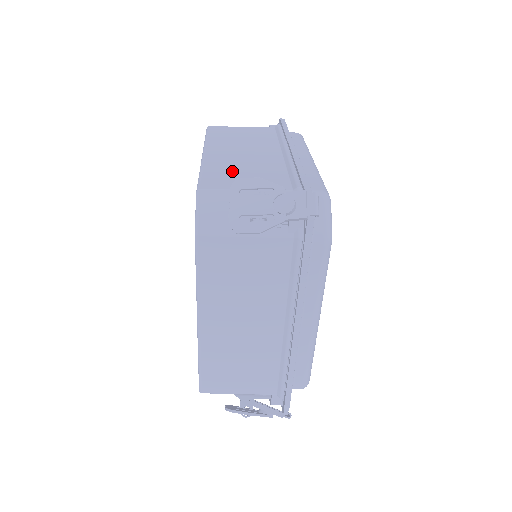
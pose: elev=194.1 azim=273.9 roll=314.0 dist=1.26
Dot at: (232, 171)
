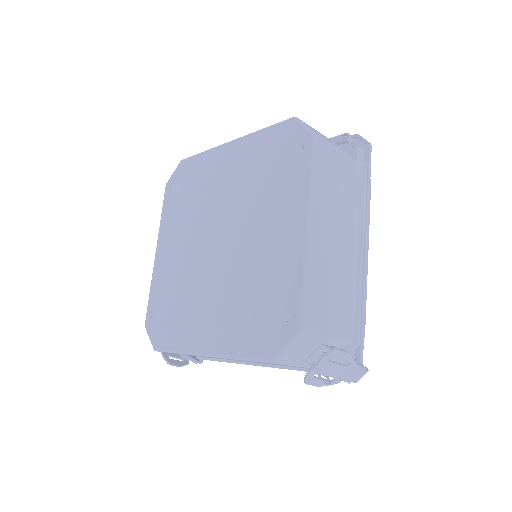
Dot at: (325, 291)
